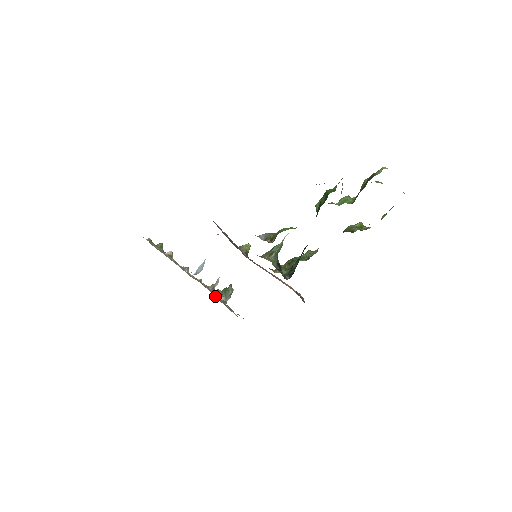
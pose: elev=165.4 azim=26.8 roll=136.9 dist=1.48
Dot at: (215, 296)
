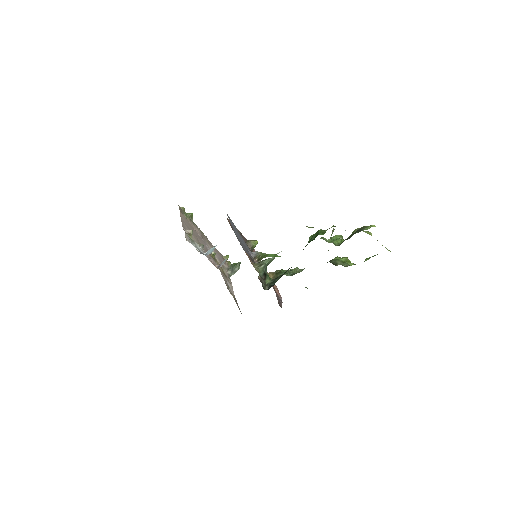
Dot at: (222, 270)
